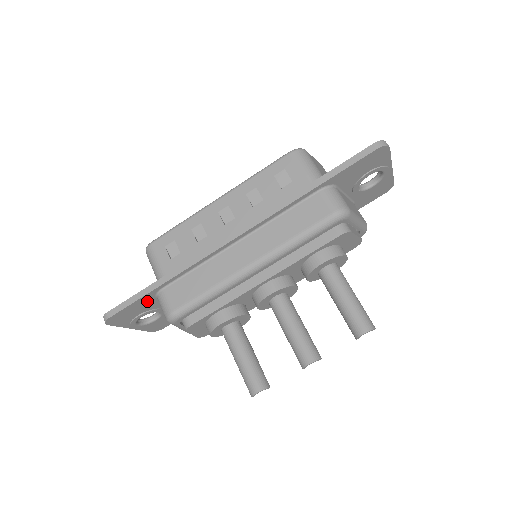
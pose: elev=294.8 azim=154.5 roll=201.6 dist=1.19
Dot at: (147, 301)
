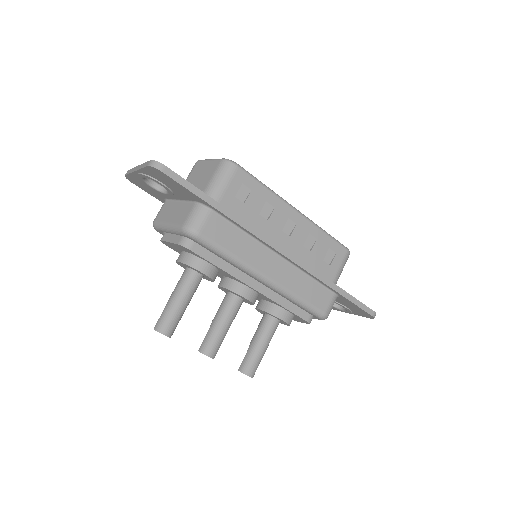
Dot at: (190, 196)
